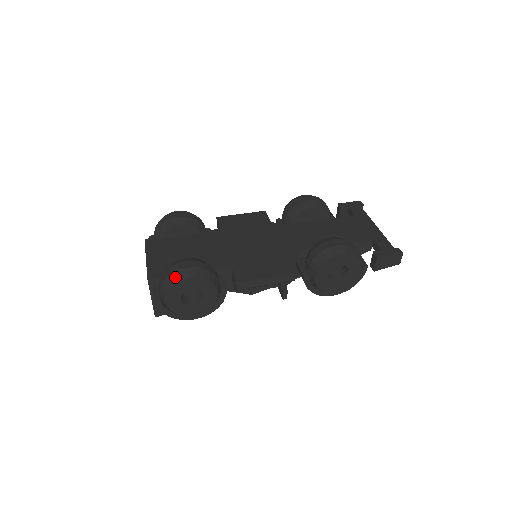
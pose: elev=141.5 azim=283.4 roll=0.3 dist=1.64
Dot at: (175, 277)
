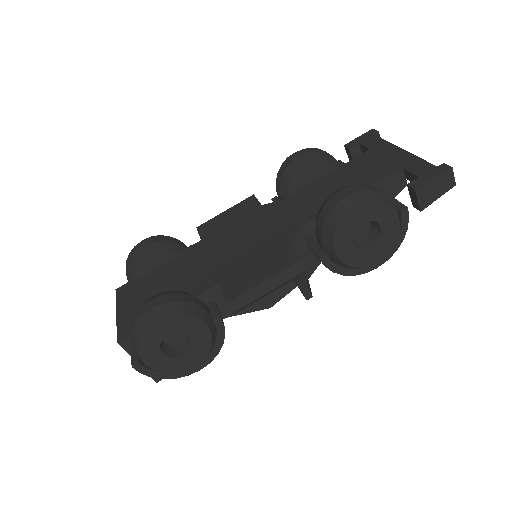
Dot at: (139, 328)
